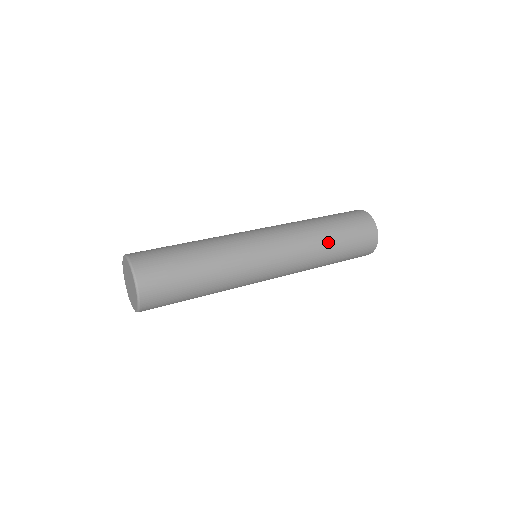
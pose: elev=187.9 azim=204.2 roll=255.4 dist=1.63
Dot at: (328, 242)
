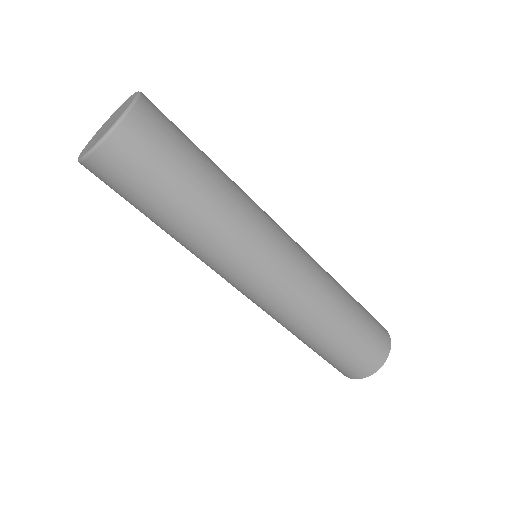
Dot at: (338, 318)
